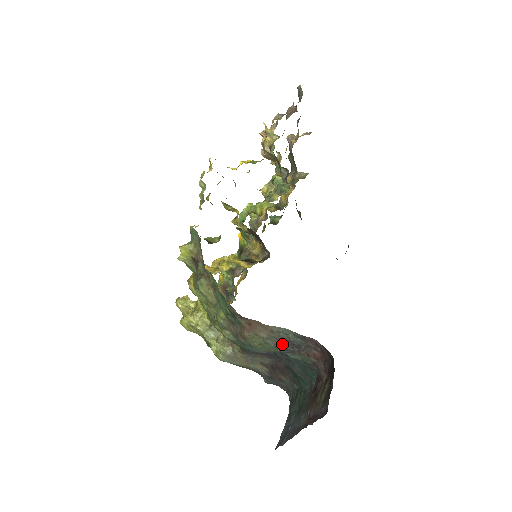
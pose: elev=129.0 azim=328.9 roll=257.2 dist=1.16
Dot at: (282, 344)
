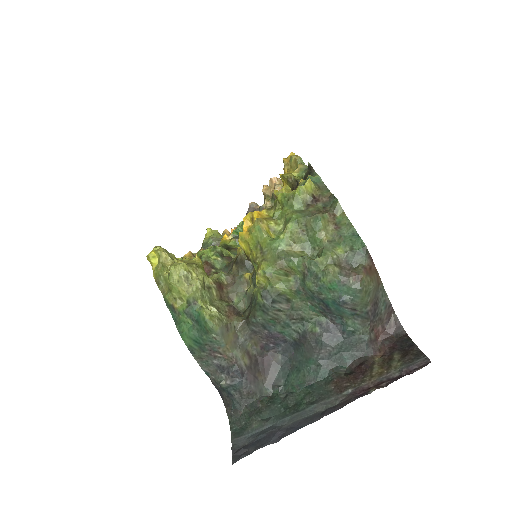
Dot at: (372, 304)
